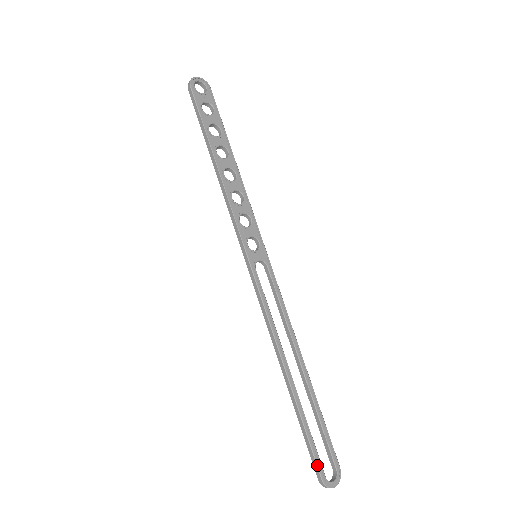
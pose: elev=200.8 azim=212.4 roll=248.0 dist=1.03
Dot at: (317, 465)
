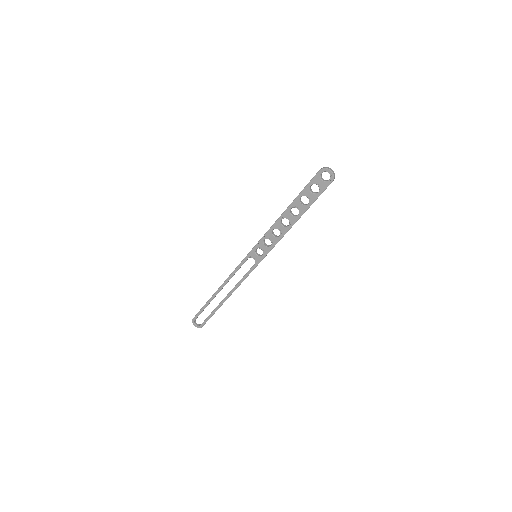
Dot at: (196, 315)
